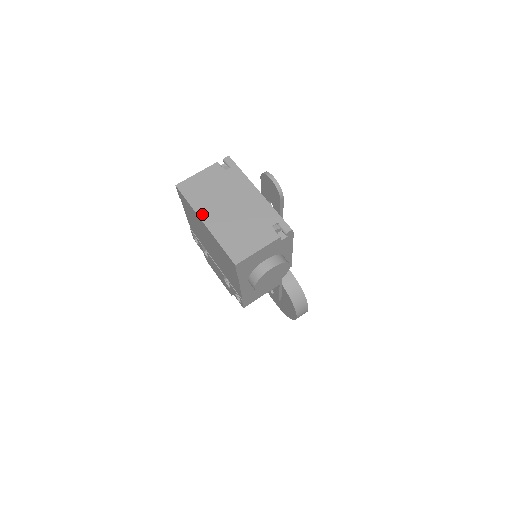
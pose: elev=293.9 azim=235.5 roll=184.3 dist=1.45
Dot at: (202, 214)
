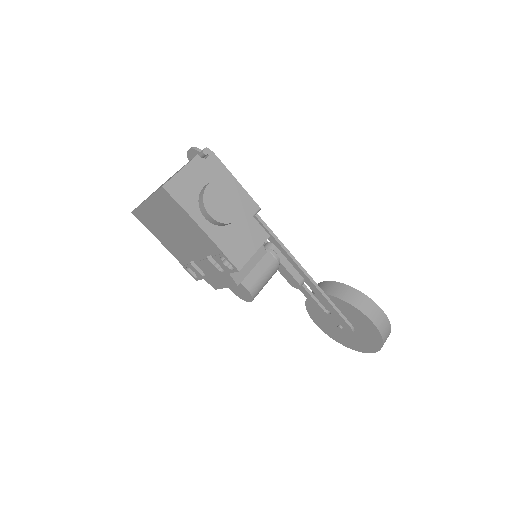
Dot at: occluded
